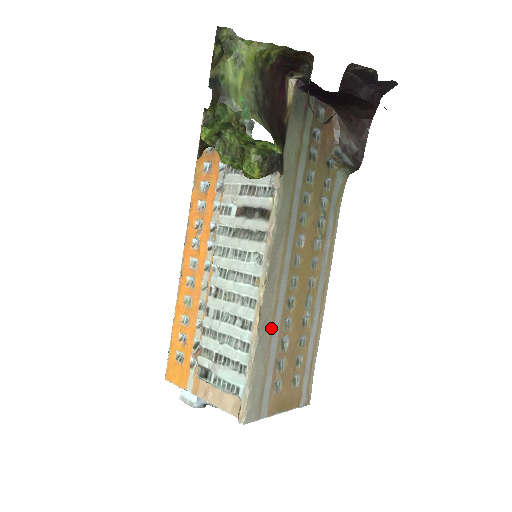
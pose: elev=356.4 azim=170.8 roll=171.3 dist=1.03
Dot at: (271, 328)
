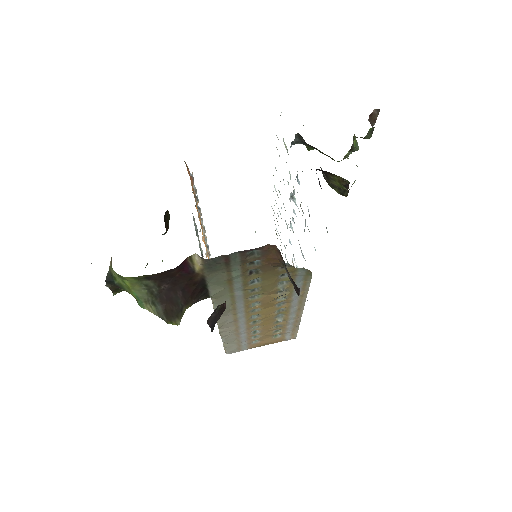
Dot at: (236, 333)
